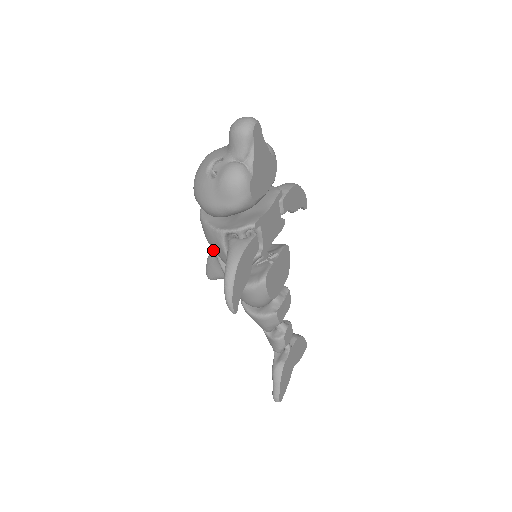
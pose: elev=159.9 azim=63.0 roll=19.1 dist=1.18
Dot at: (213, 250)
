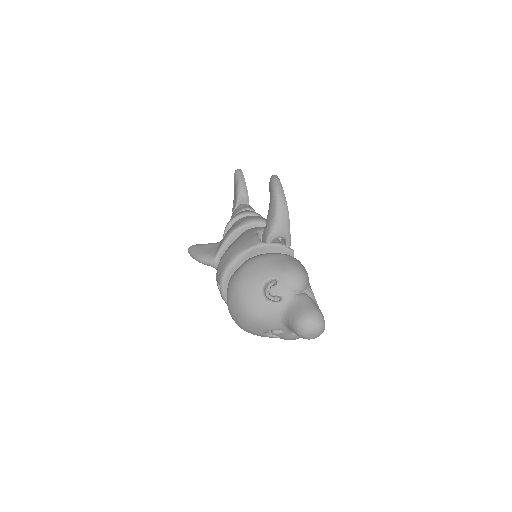
Dot at: (209, 265)
